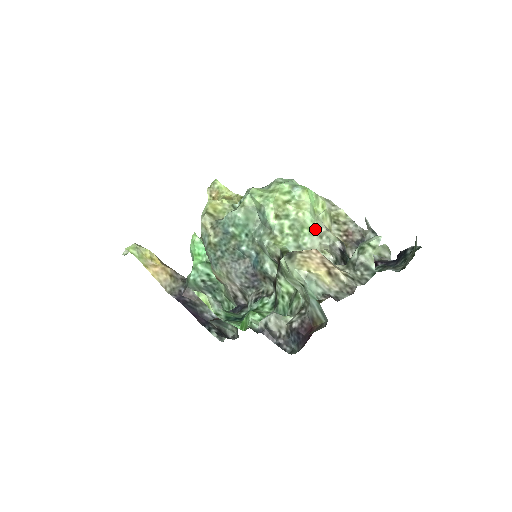
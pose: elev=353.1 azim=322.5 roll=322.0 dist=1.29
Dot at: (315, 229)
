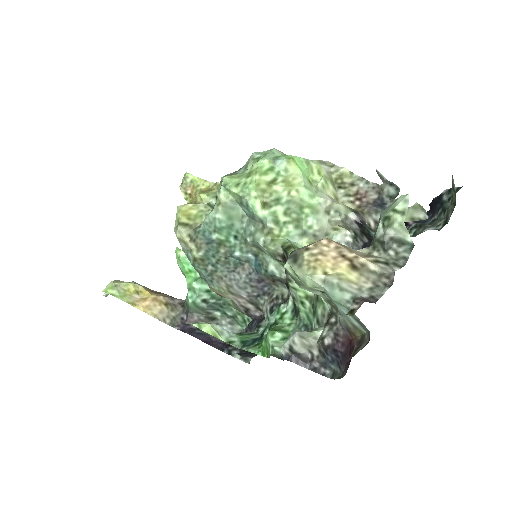
Dot at: (318, 205)
